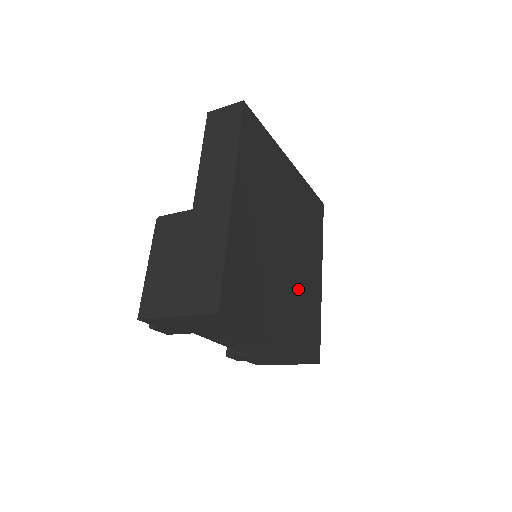
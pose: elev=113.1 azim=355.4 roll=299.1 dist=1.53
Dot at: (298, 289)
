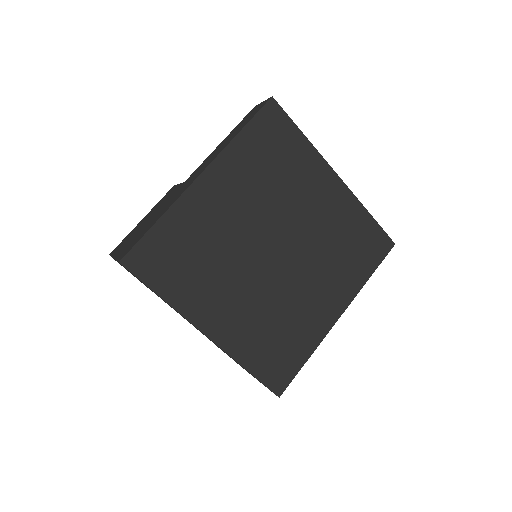
Dot at: (277, 305)
